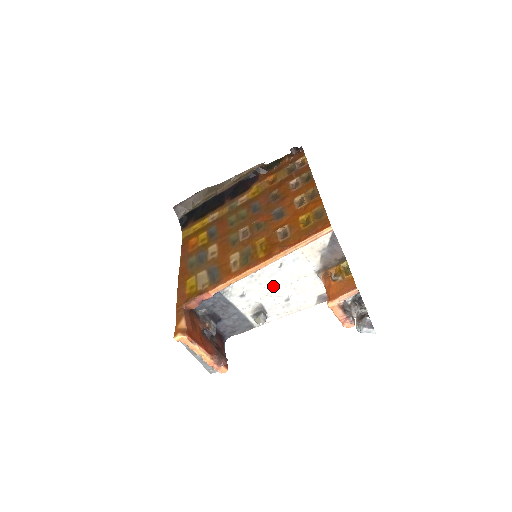
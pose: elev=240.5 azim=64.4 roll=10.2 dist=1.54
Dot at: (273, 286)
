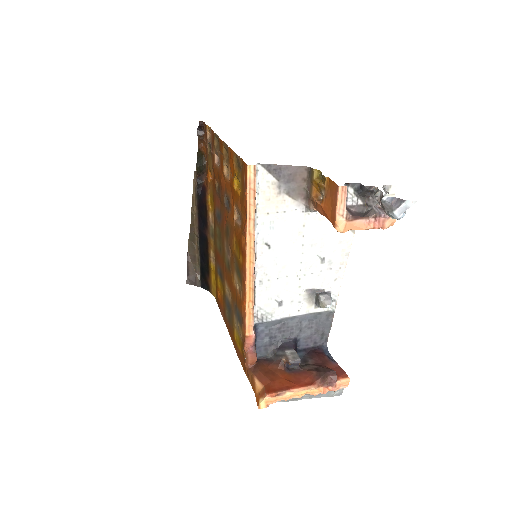
Dot at: (291, 266)
